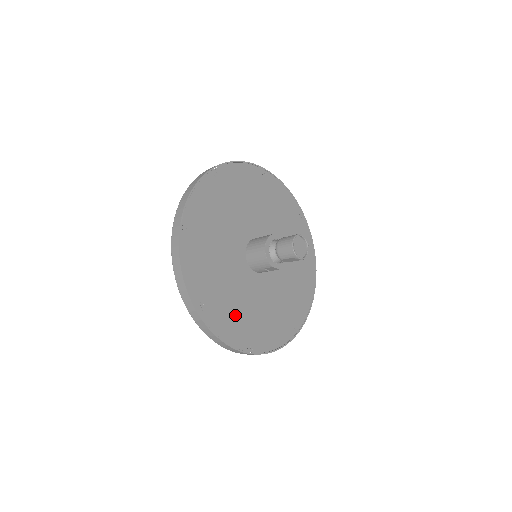
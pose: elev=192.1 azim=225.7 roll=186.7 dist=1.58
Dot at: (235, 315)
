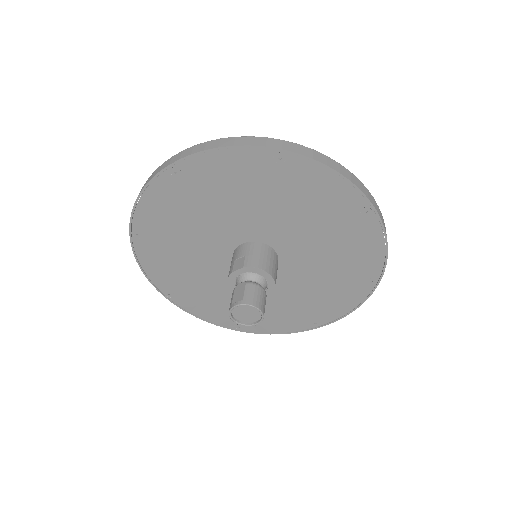
Dot at: (277, 314)
